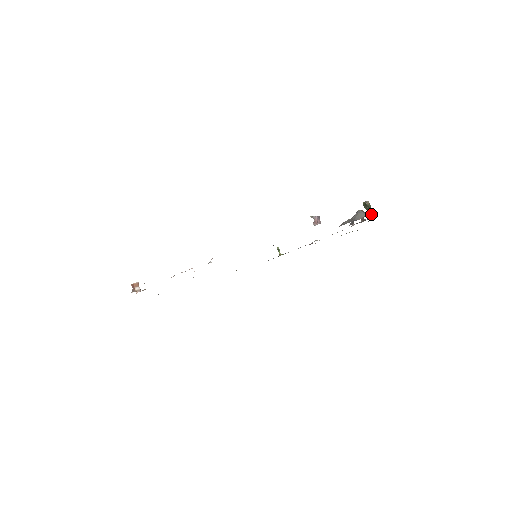
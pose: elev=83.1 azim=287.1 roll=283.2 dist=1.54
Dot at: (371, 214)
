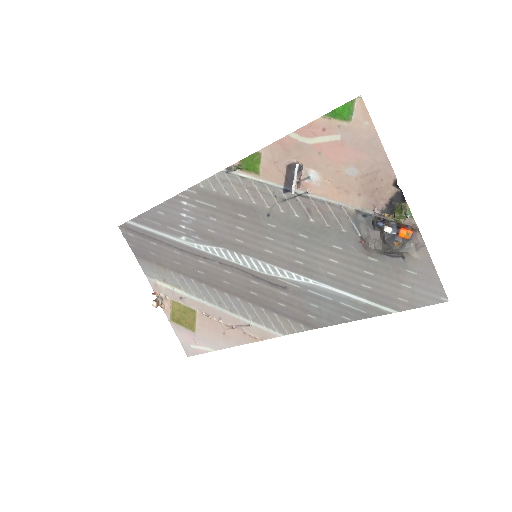
Dot at: (415, 261)
